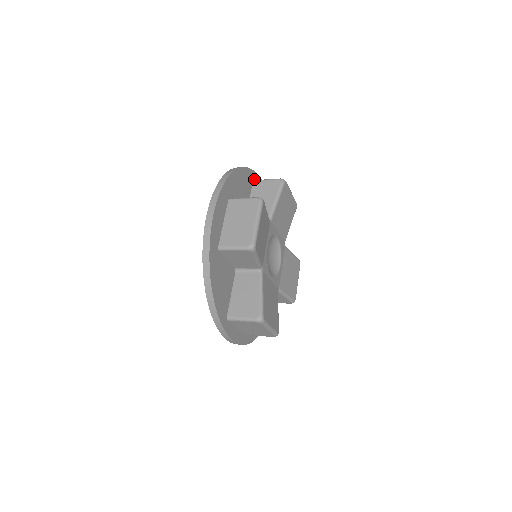
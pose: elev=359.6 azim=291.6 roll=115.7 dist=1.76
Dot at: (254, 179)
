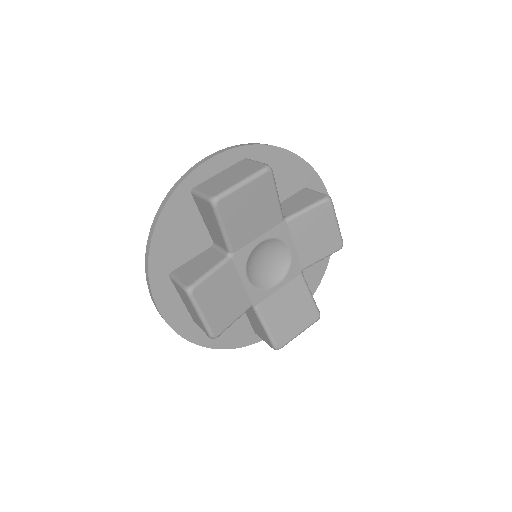
Dot at: (191, 187)
